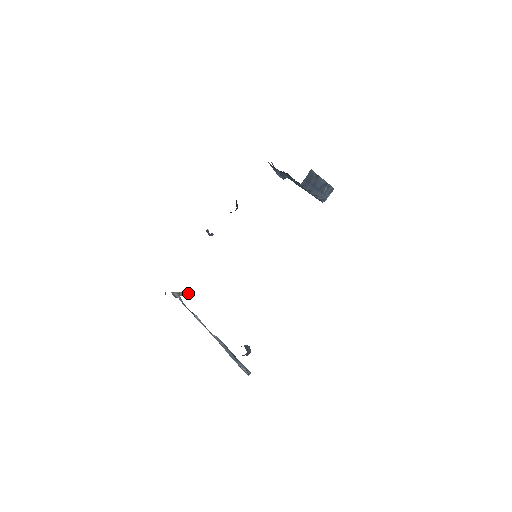
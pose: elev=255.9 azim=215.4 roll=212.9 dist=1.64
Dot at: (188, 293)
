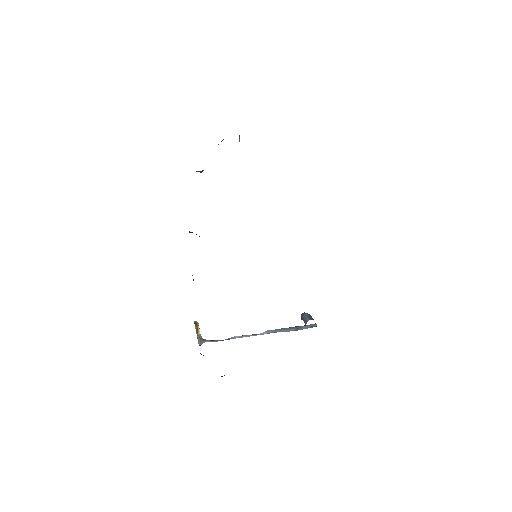
Dot at: (199, 329)
